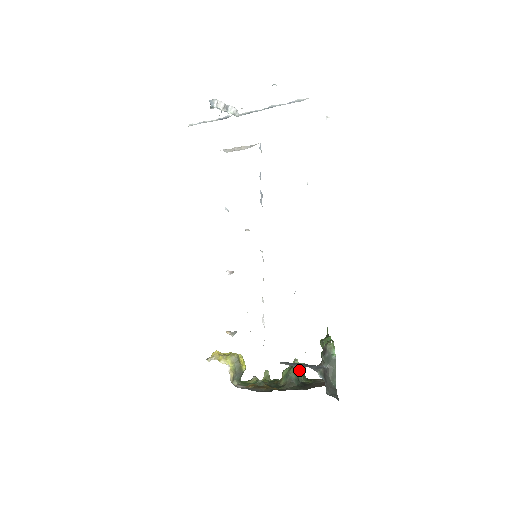
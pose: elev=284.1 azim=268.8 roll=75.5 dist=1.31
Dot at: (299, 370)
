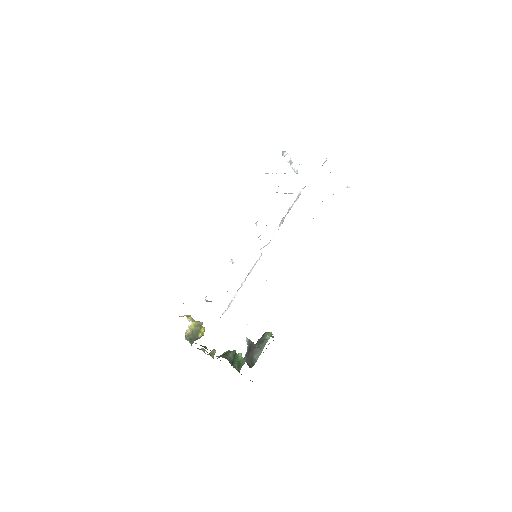
Dot at: (238, 360)
